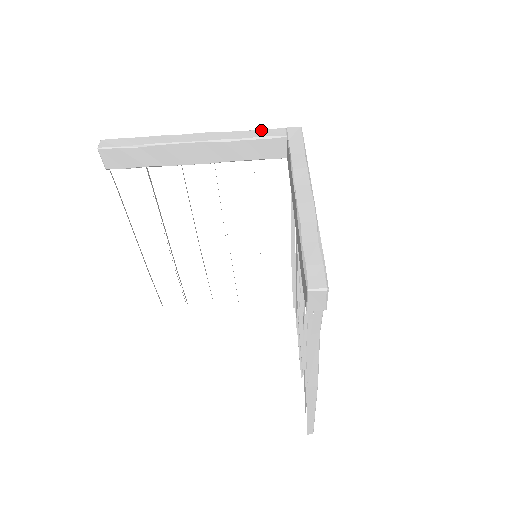
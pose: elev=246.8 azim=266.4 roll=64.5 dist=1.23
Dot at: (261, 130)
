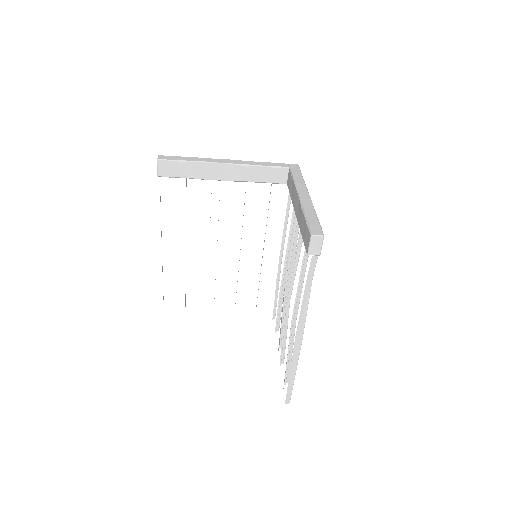
Dot at: (271, 163)
